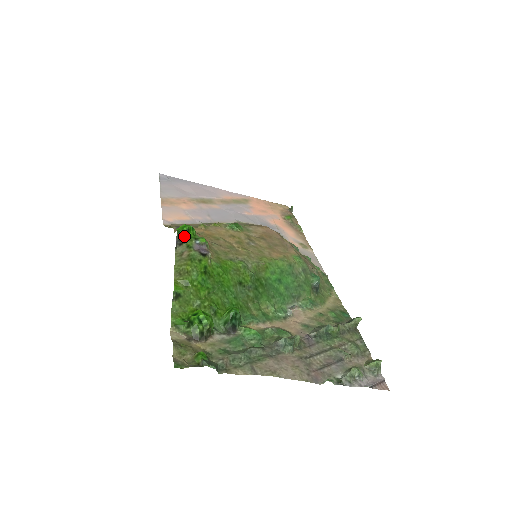
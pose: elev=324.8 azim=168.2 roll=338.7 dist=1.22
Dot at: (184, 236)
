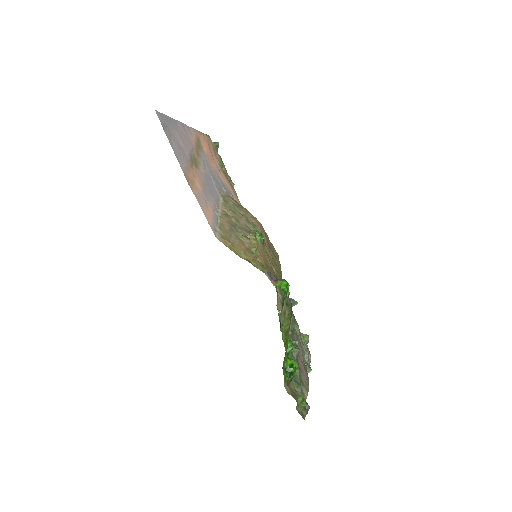
Dot at: (286, 295)
